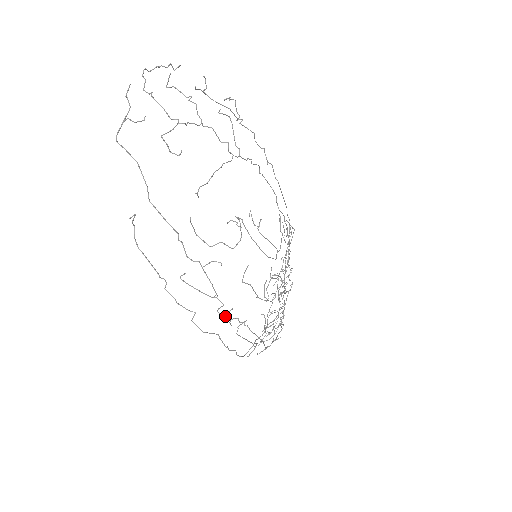
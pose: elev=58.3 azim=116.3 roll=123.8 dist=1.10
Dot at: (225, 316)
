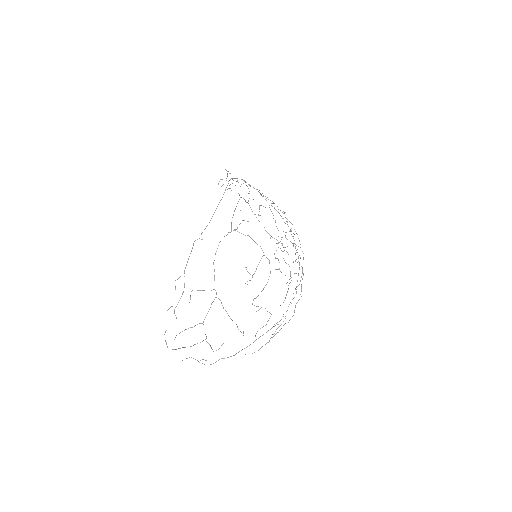
Dot at: occluded
